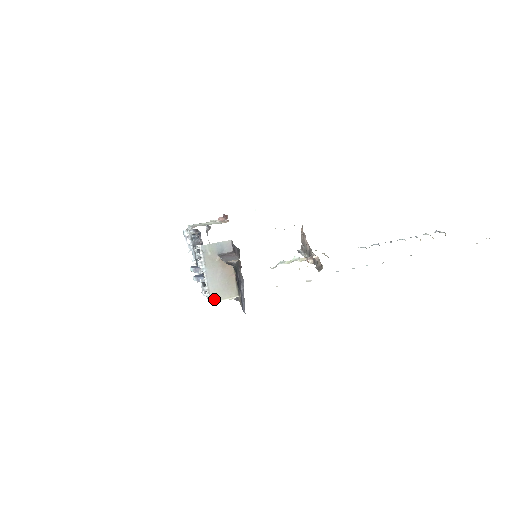
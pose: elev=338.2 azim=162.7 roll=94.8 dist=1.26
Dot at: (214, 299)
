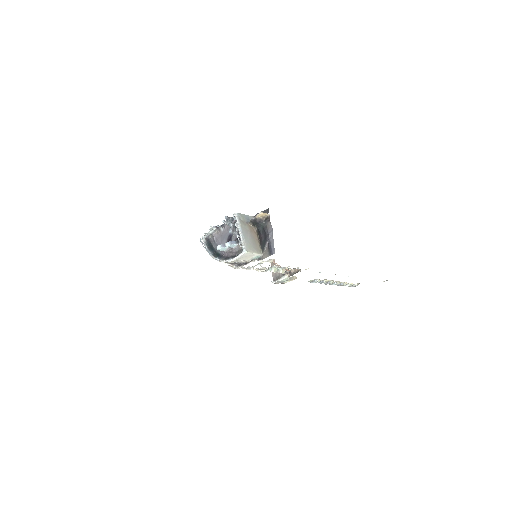
Dot at: (248, 250)
